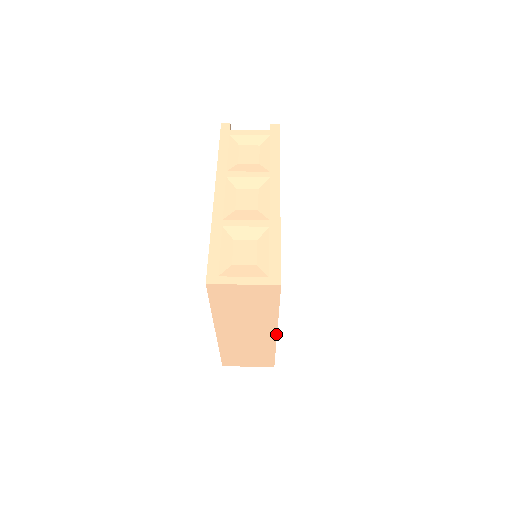
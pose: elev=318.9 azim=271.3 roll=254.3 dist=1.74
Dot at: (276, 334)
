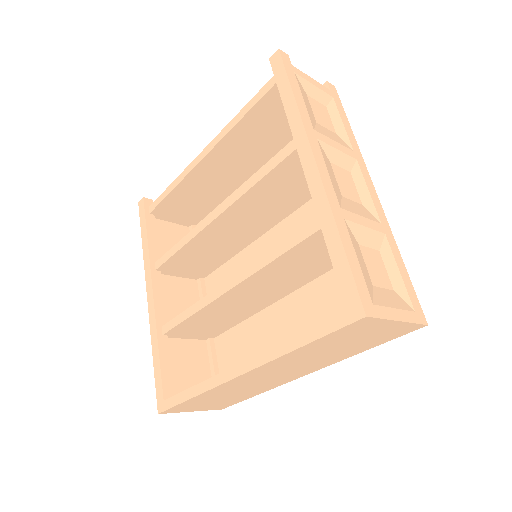
Dot at: (303, 375)
